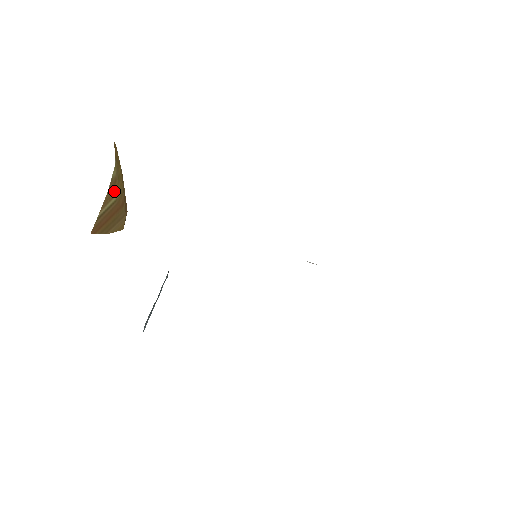
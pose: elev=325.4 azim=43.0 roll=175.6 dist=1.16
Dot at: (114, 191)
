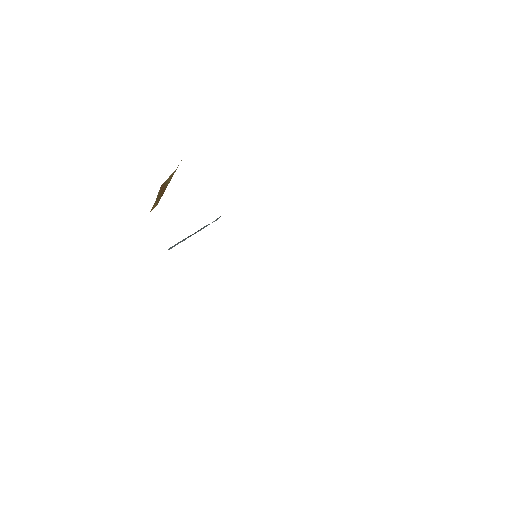
Dot at: occluded
